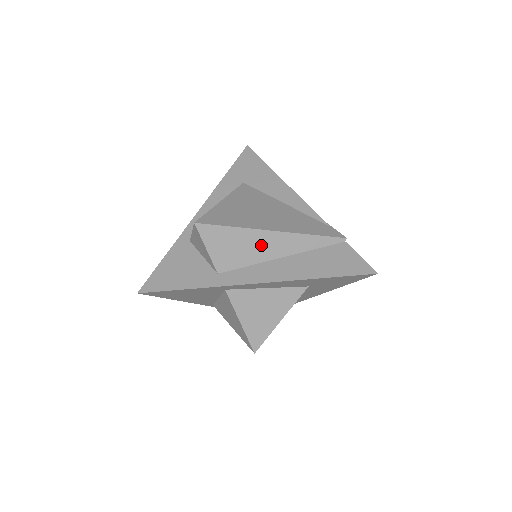
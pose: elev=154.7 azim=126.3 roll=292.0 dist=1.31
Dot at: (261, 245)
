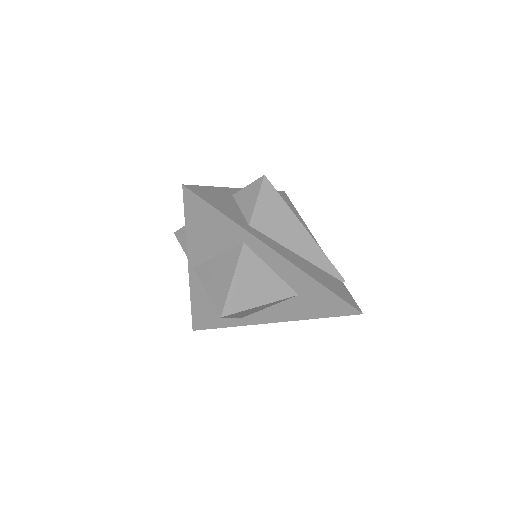
Dot at: (292, 233)
